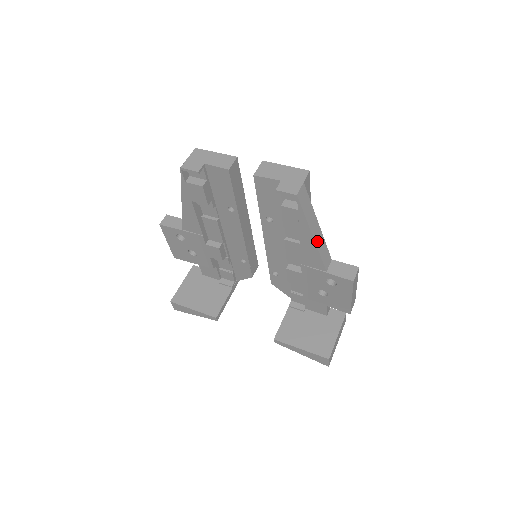
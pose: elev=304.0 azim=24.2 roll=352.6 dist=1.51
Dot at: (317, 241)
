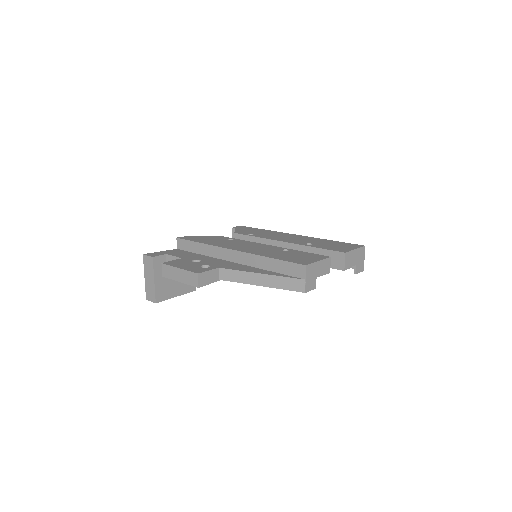
Dot at: occluded
